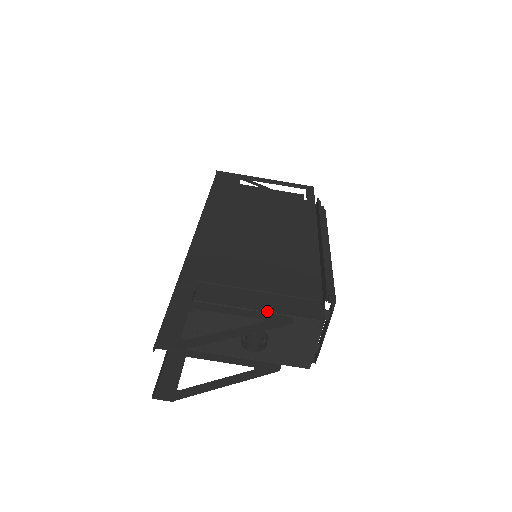
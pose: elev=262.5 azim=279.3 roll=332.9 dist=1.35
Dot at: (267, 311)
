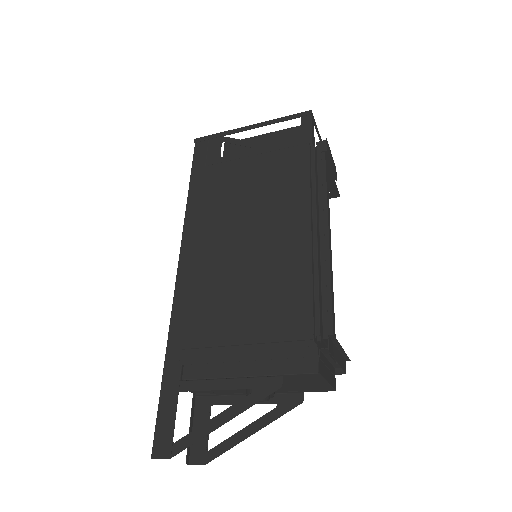
Dot at: (254, 375)
